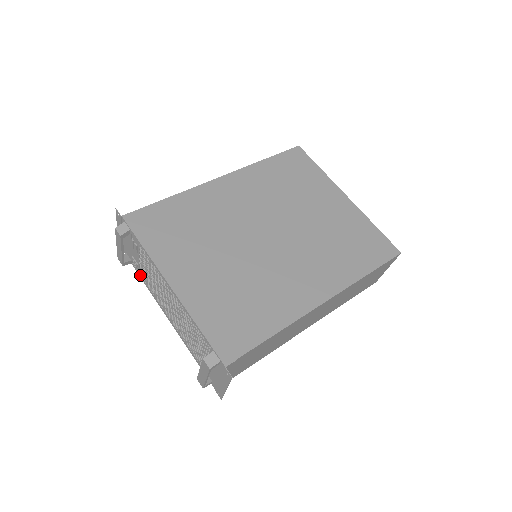
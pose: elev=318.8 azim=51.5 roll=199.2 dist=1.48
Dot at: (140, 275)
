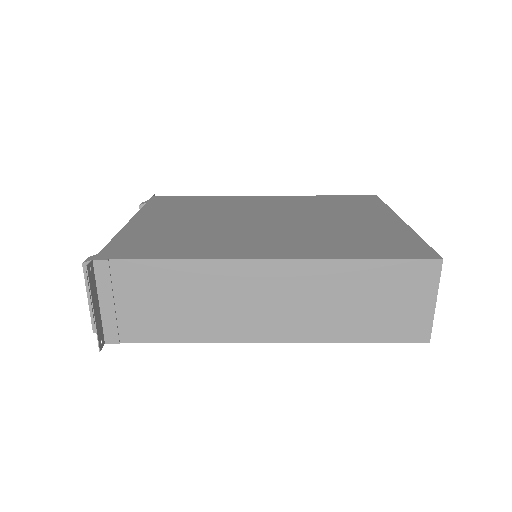
Dot at: occluded
